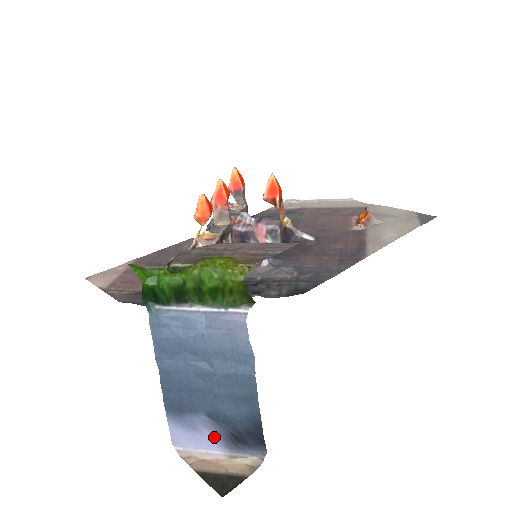
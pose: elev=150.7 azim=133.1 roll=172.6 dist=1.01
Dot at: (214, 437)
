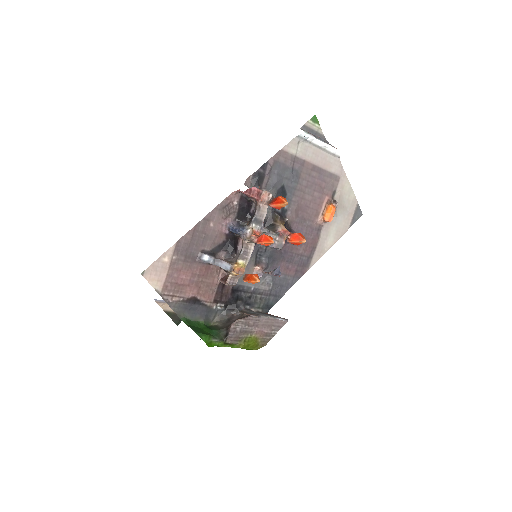
Dot at: occluded
